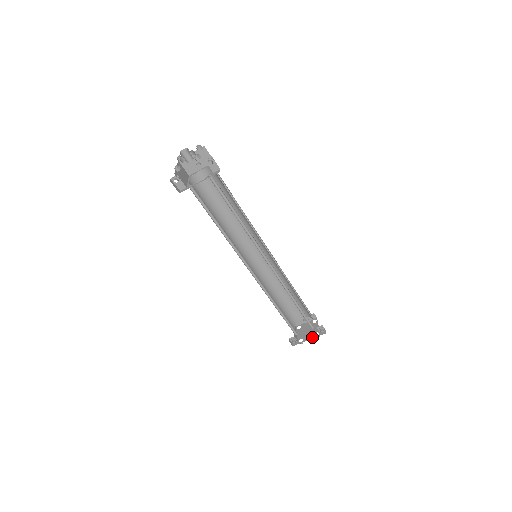
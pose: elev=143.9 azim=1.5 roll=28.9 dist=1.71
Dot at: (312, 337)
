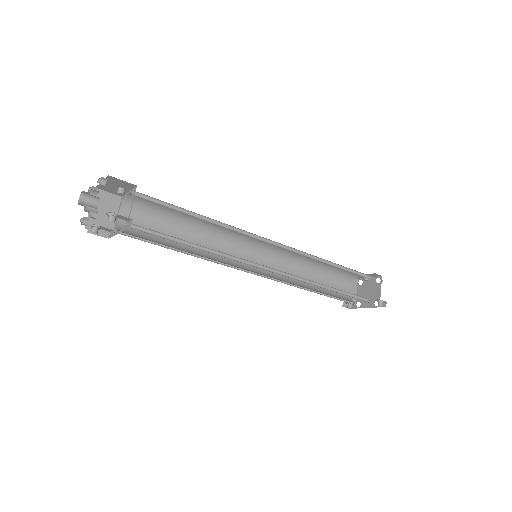
Dot at: (370, 306)
